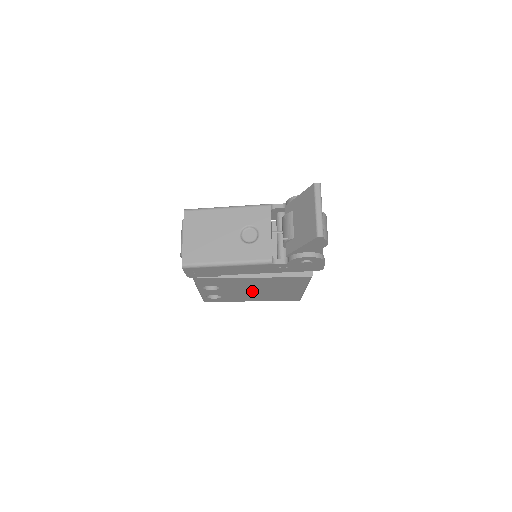
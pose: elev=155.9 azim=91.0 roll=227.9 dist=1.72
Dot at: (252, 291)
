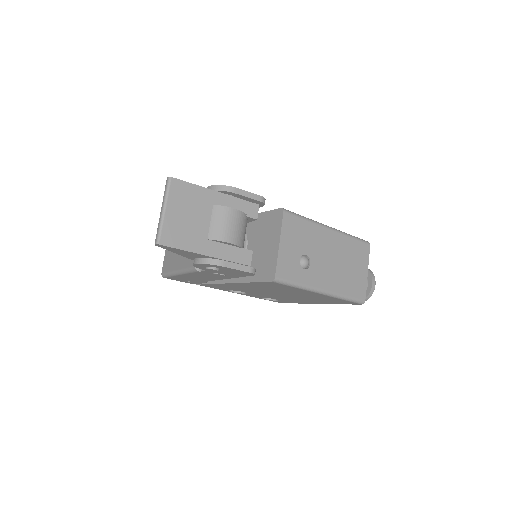
Dot at: (279, 294)
